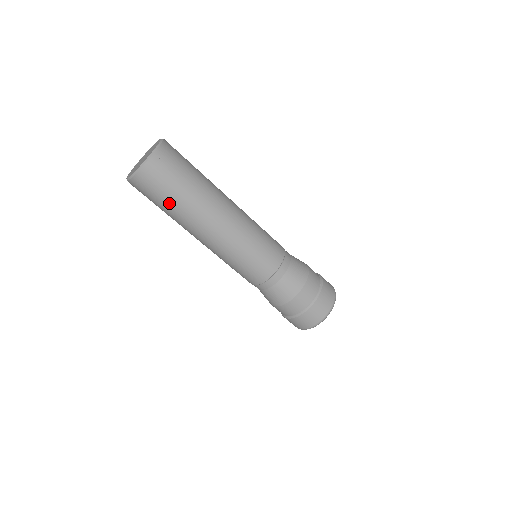
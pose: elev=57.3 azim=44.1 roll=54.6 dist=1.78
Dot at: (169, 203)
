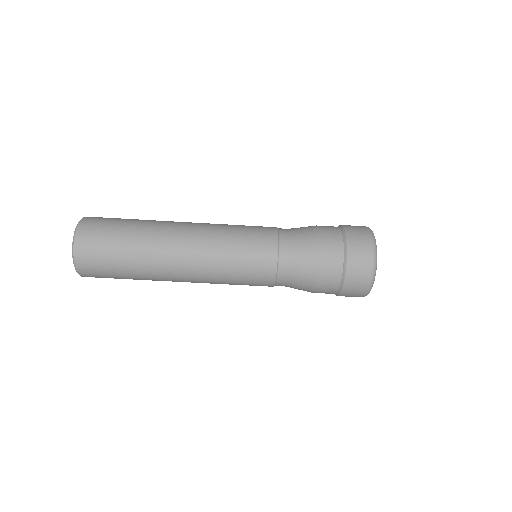
Dot at: (126, 276)
